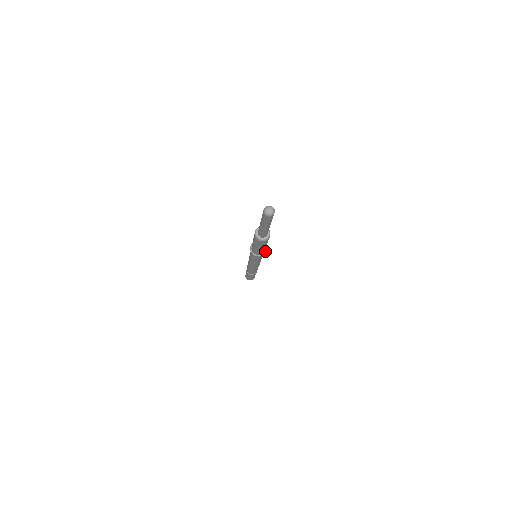
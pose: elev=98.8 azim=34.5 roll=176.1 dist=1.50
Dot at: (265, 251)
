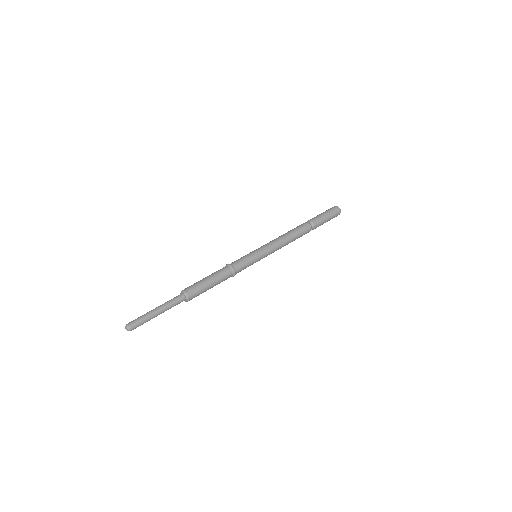
Dot at: (233, 276)
